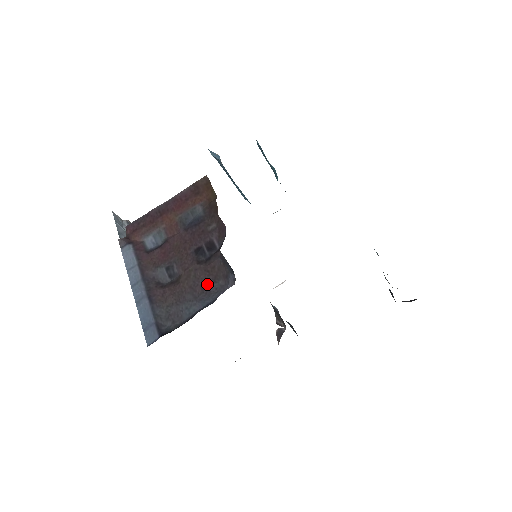
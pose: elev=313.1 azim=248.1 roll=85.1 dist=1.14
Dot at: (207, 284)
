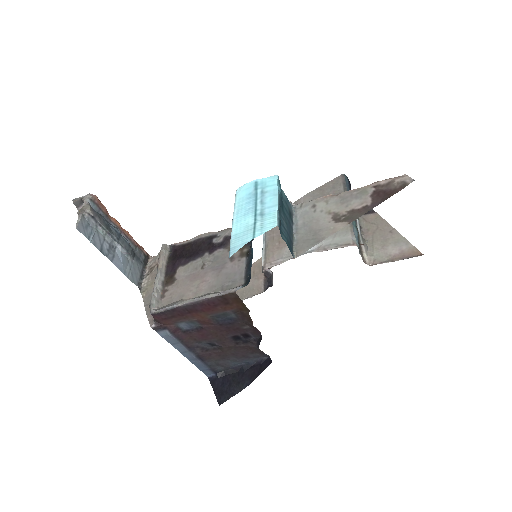
Dot at: (246, 354)
